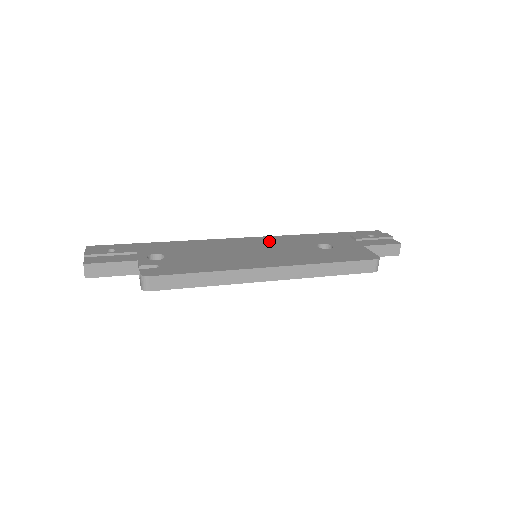
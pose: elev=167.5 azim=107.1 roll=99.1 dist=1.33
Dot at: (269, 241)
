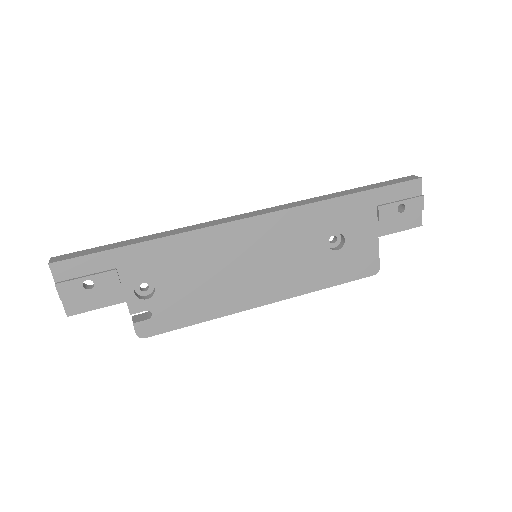
Dot at: (277, 230)
